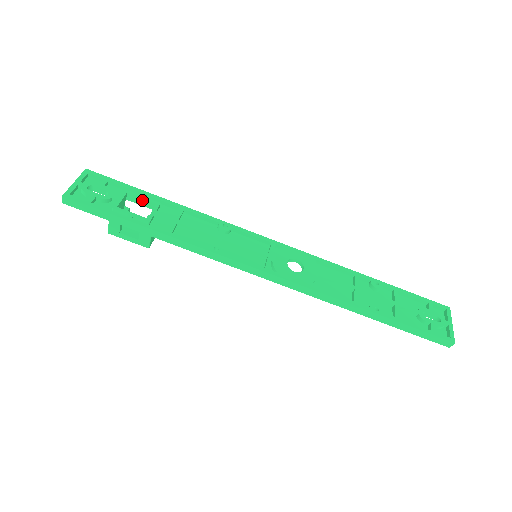
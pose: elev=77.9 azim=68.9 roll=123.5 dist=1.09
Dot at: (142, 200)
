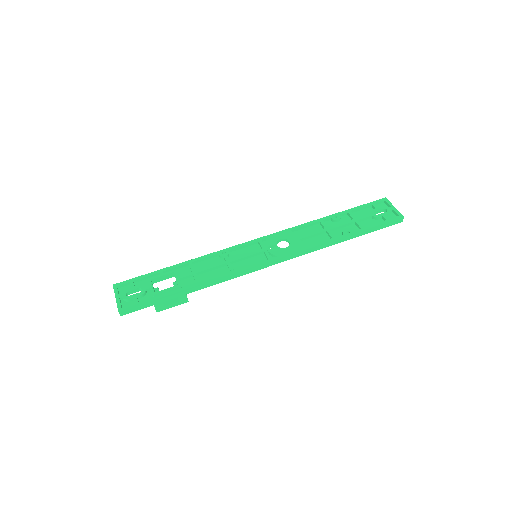
Dot at: (163, 277)
